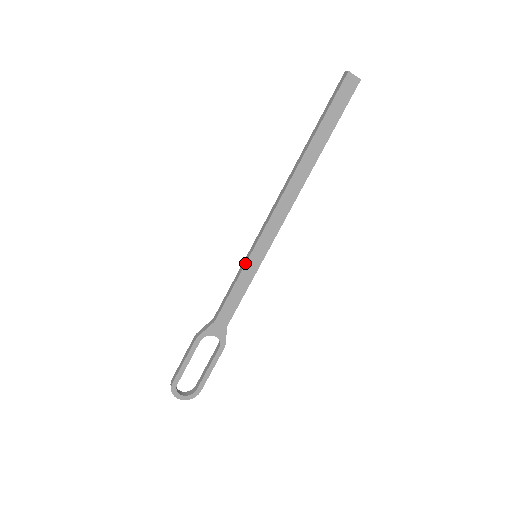
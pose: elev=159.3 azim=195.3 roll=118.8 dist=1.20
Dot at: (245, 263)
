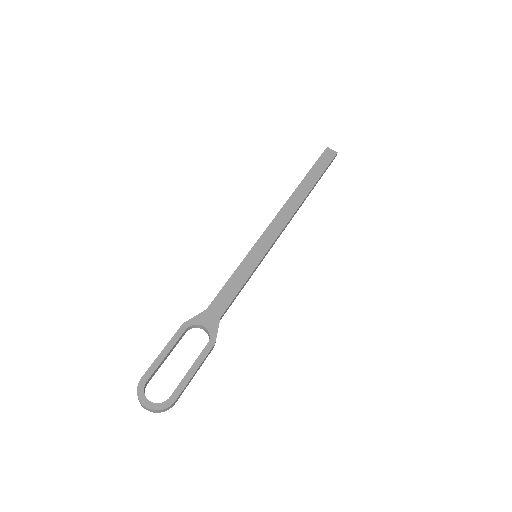
Dot at: occluded
